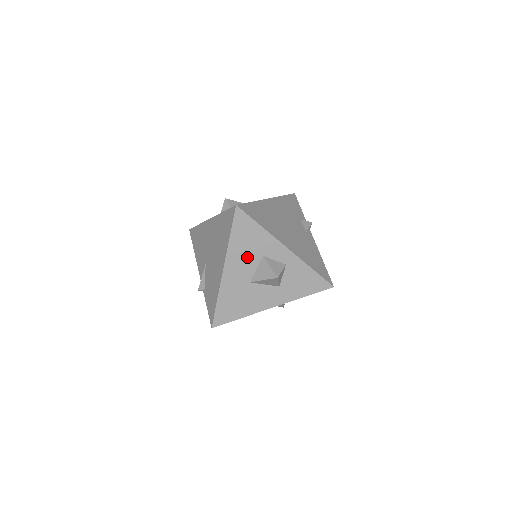
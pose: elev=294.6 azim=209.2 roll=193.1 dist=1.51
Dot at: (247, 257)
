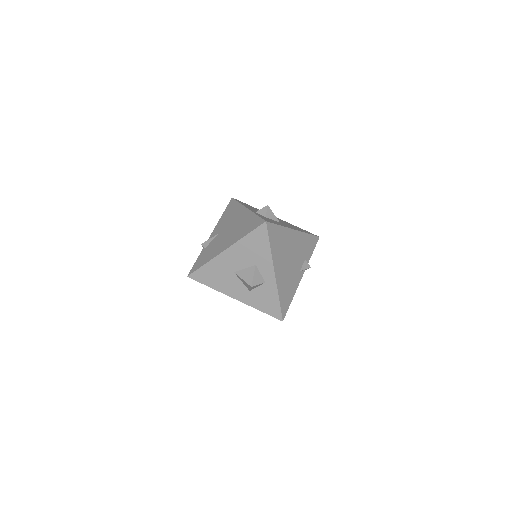
Dot at: (245, 257)
